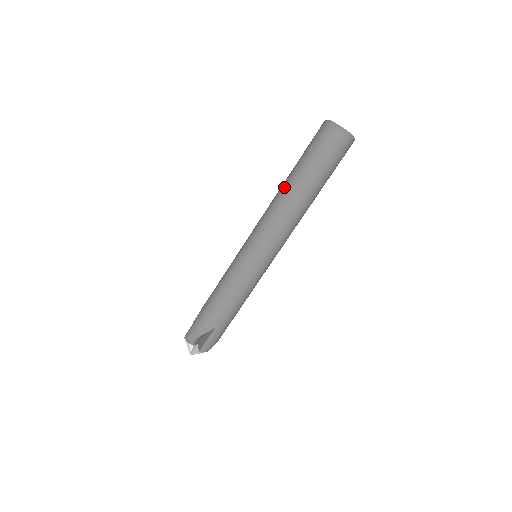
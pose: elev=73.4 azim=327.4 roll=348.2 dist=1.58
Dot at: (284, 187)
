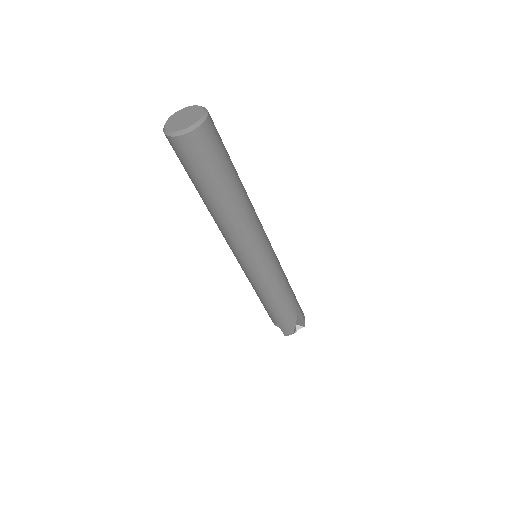
Dot at: (219, 213)
